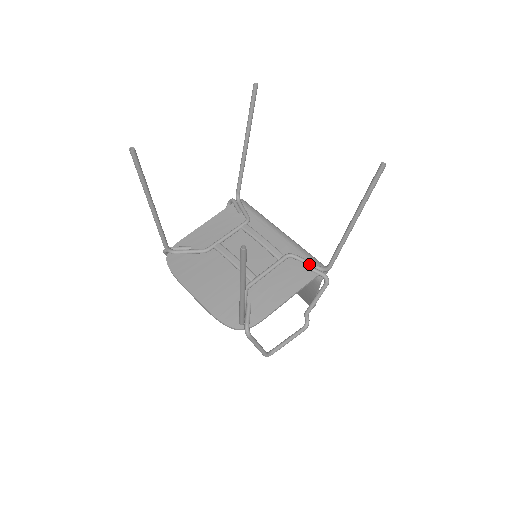
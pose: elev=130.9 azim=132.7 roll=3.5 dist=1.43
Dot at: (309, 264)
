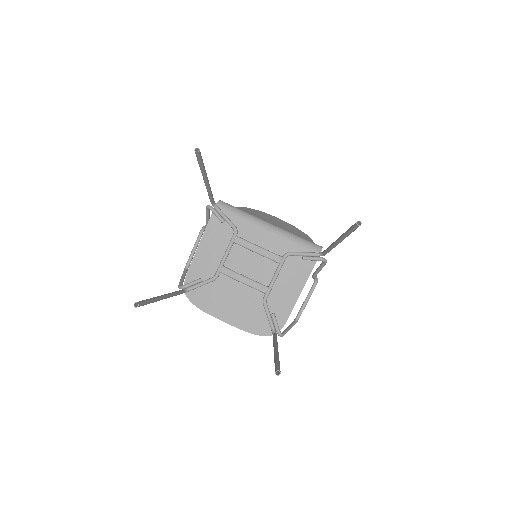
Dot at: (306, 256)
